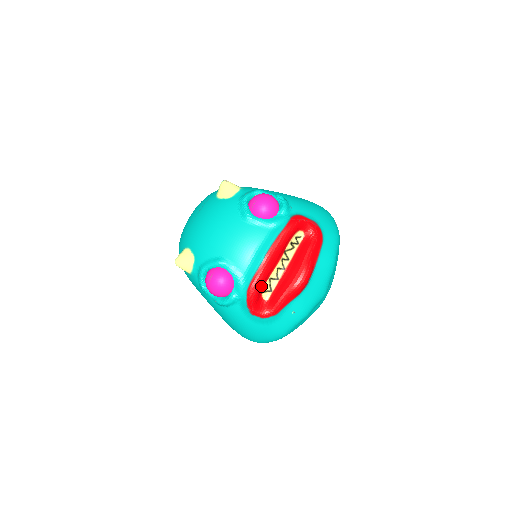
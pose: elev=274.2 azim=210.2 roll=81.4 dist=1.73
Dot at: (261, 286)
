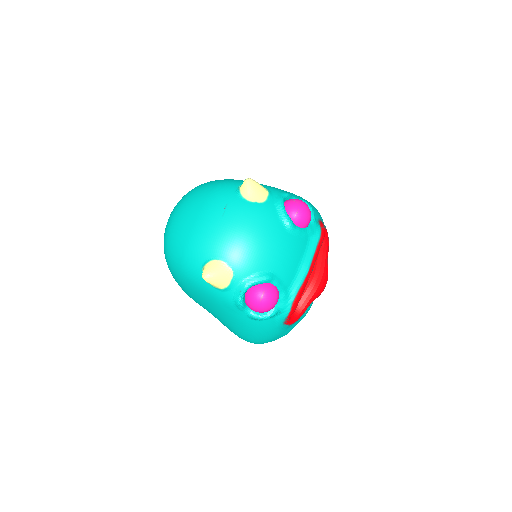
Dot at: occluded
